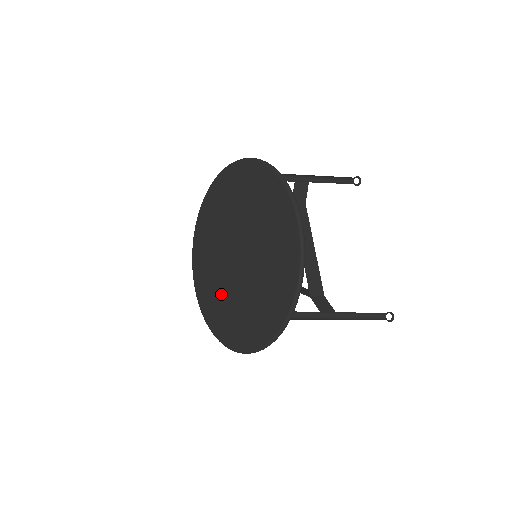
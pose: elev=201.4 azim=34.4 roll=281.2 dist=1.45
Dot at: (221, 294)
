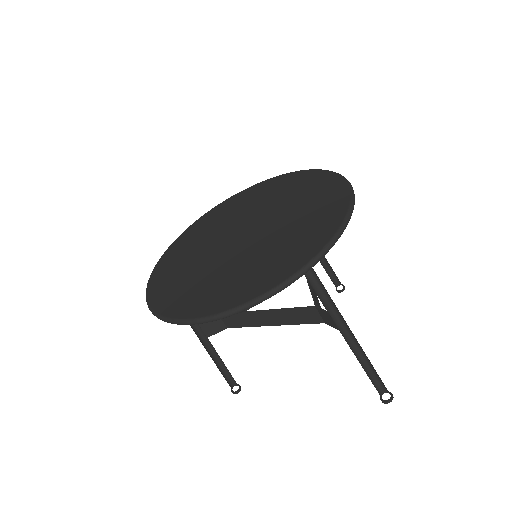
Dot at: (201, 274)
